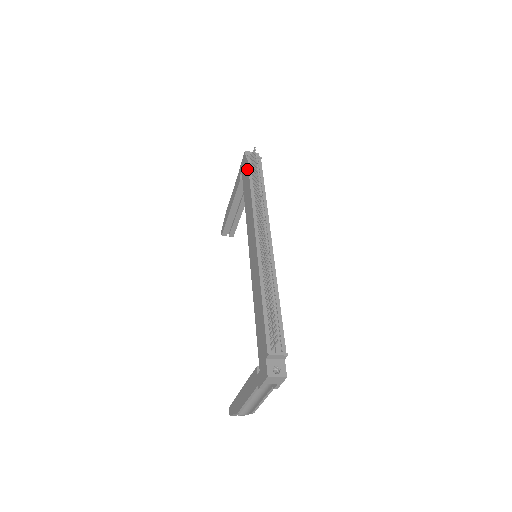
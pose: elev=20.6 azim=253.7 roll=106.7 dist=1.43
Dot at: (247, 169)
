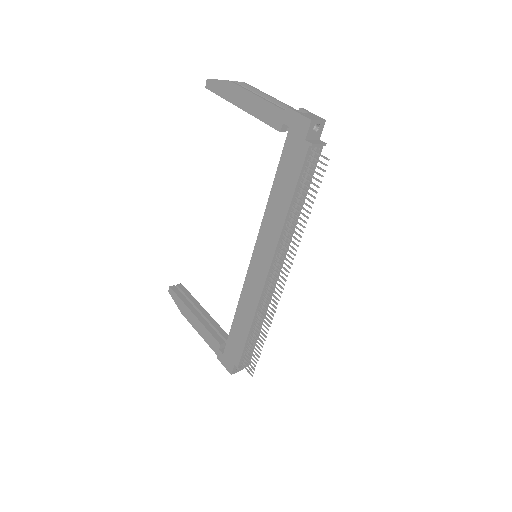
Dot at: (299, 164)
